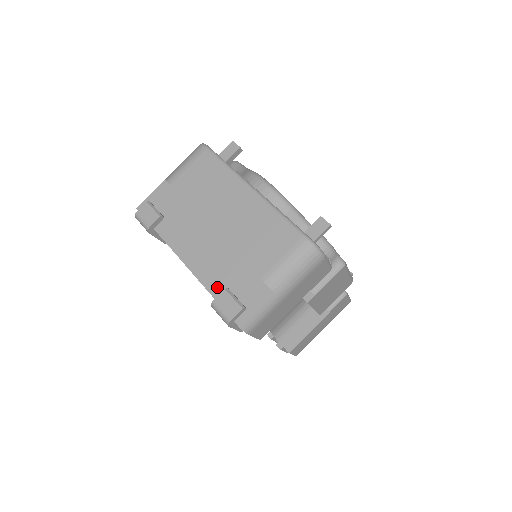
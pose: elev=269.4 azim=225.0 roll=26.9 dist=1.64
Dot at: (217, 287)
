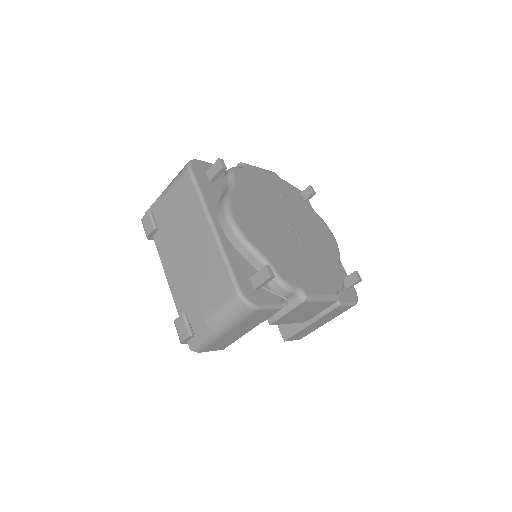
Dot at: (182, 307)
